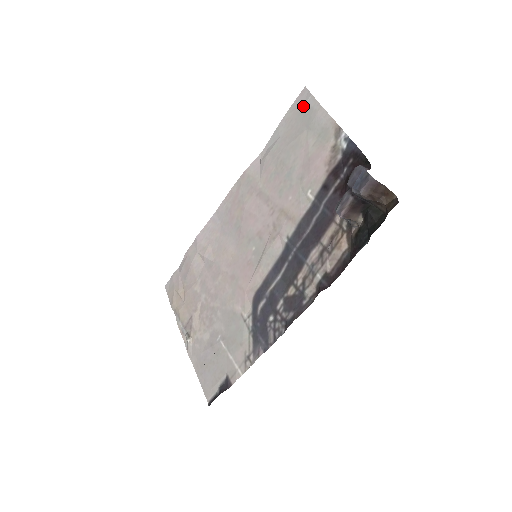
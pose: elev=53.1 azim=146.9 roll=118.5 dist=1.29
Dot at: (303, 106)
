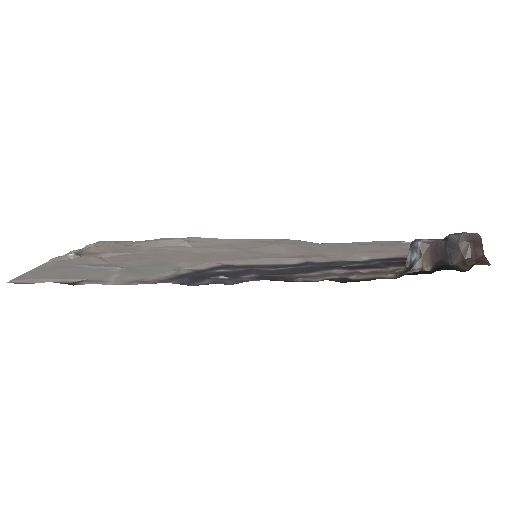
Dot at: (396, 242)
